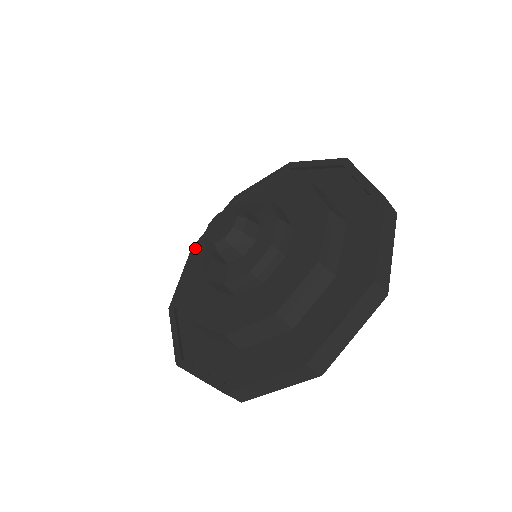
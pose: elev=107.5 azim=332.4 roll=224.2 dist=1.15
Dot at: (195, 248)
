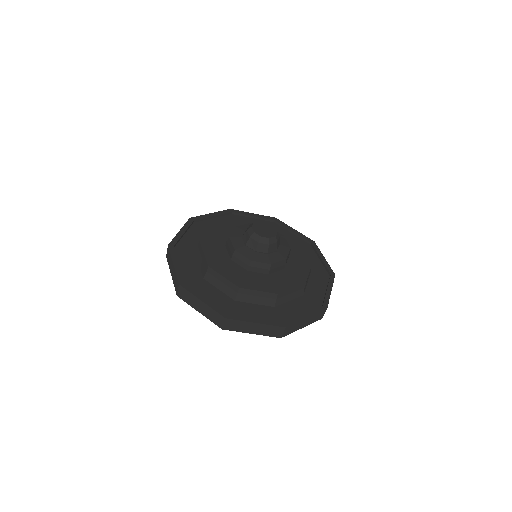
Dot at: (174, 245)
